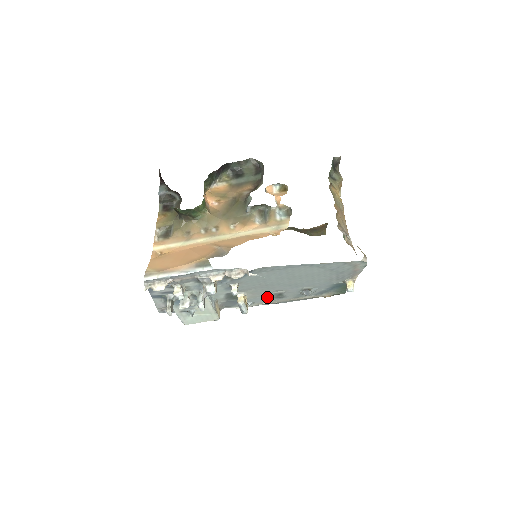
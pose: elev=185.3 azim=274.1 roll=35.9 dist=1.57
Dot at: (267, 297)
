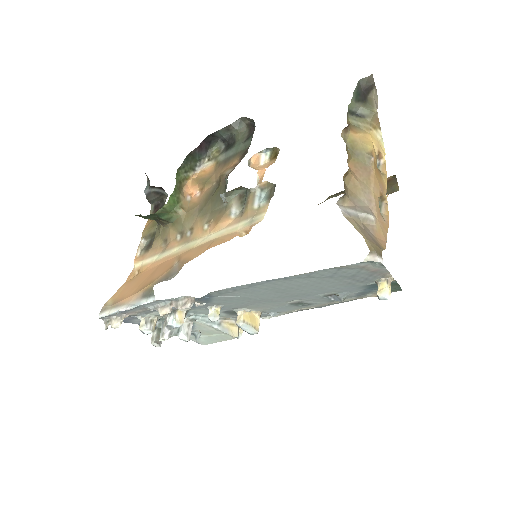
Dot at: (287, 306)
